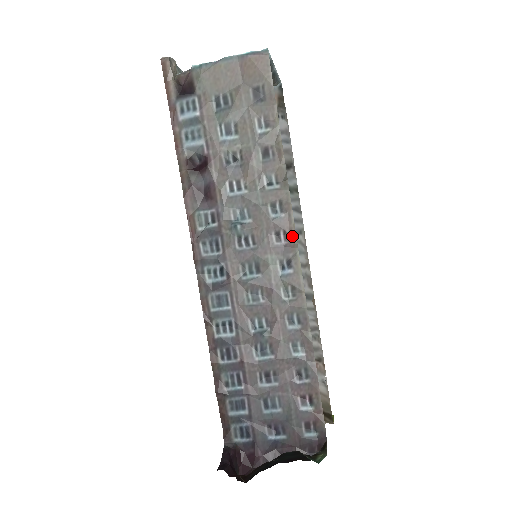
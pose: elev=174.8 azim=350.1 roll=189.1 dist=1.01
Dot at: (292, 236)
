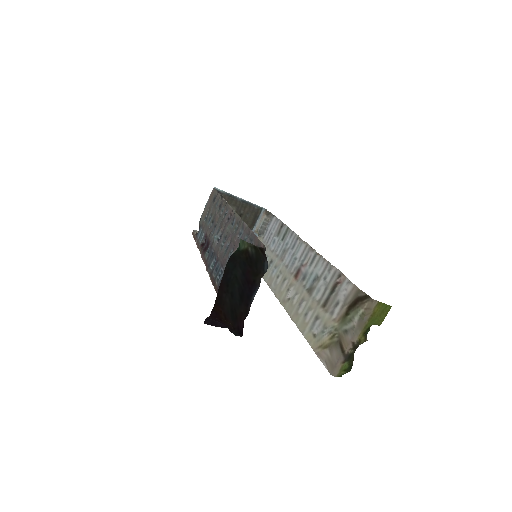
Dot at: (232, 211)
